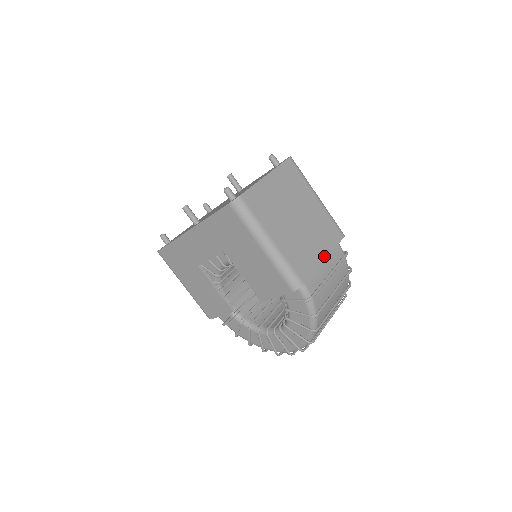
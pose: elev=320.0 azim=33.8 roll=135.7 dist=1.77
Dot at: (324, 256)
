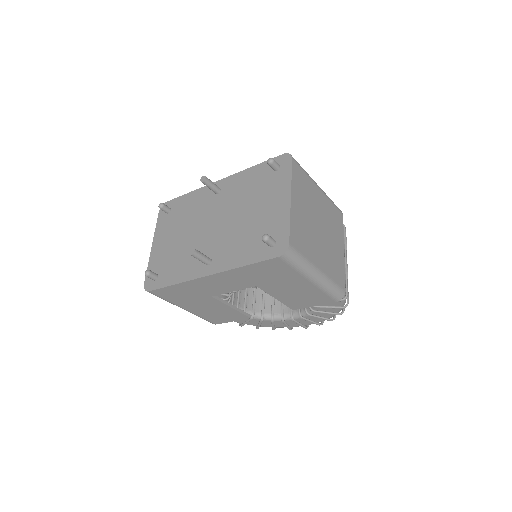
Dot at: (343, 249)
